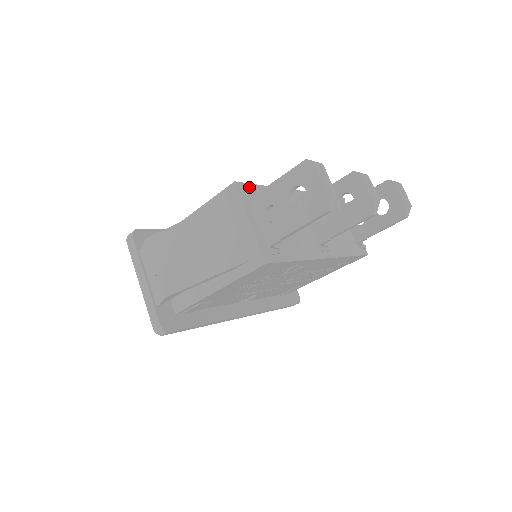
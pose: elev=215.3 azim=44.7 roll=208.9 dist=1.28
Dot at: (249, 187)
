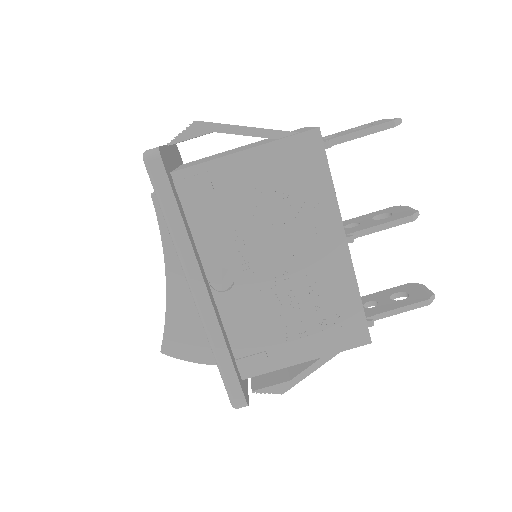
Dot at: occluded
